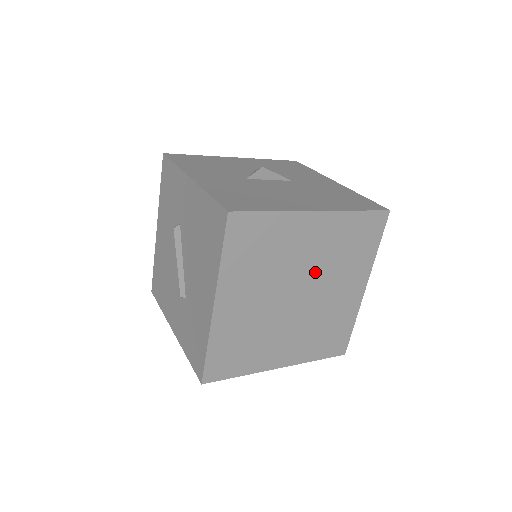
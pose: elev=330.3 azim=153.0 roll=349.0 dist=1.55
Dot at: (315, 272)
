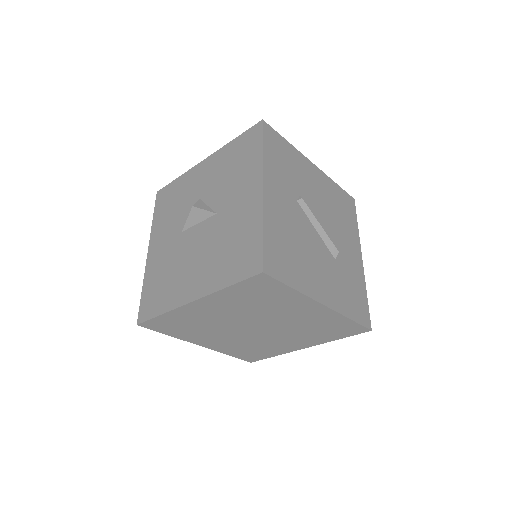
Dot at: (249, 317)
